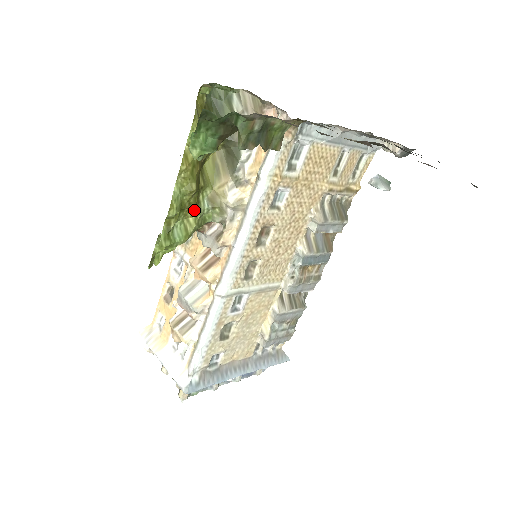
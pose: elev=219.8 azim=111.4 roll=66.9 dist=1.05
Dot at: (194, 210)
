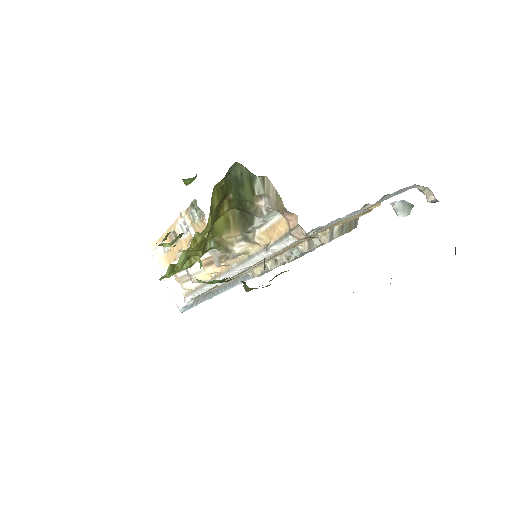
Dot at: occluded
